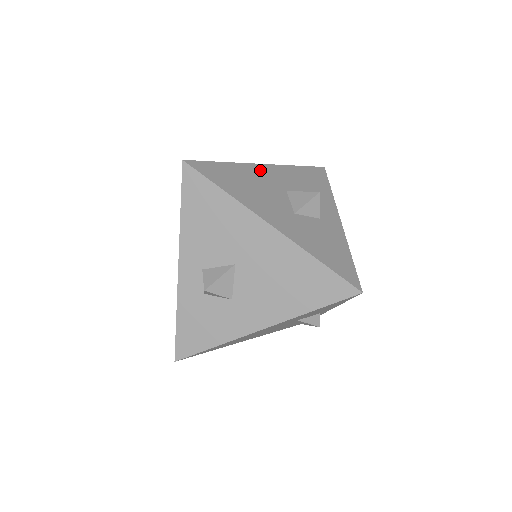
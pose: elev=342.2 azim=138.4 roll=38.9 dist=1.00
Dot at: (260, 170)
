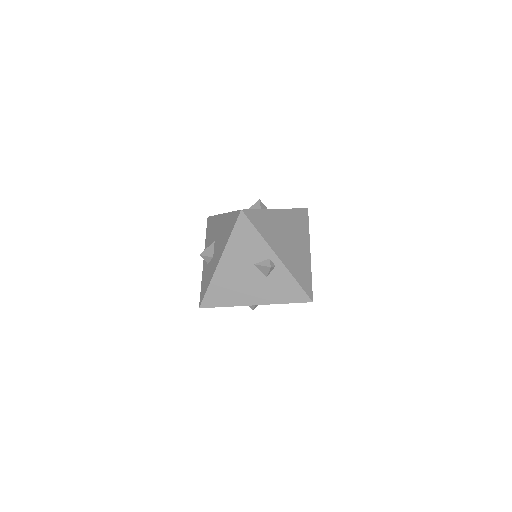
Dot at: occluded
